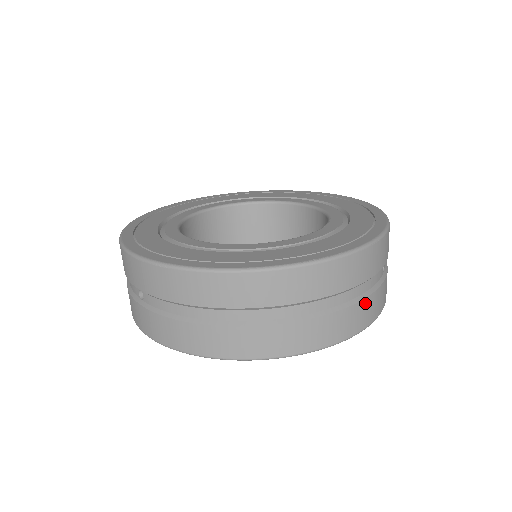
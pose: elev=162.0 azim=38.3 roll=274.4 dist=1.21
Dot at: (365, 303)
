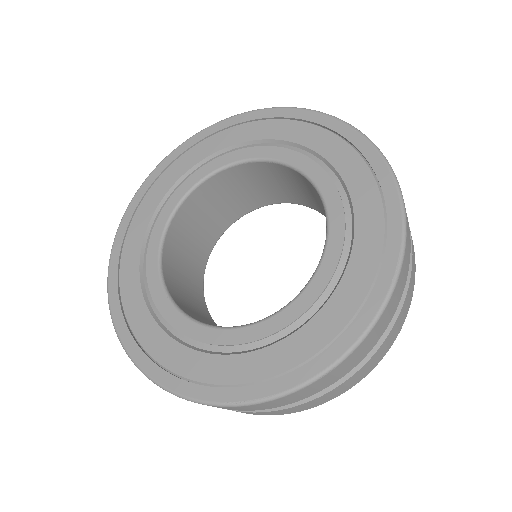
Dot at: (331, 392)
